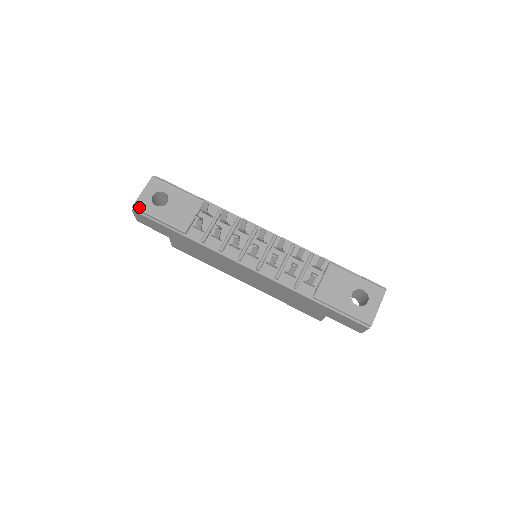
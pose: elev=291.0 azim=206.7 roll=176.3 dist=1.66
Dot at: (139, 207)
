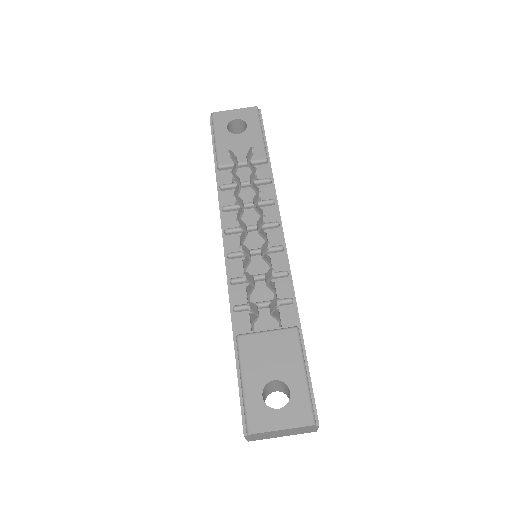
Dot at: (215, 118)
